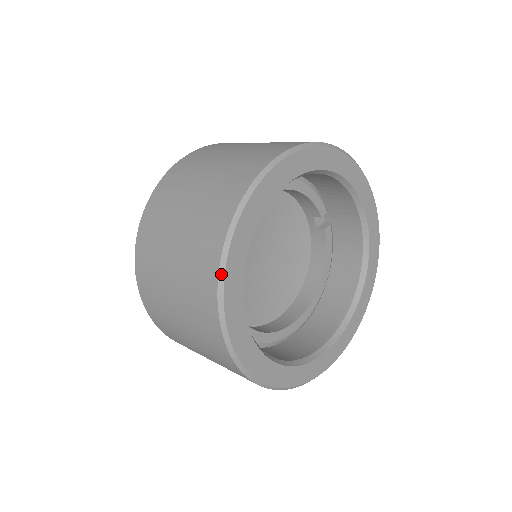
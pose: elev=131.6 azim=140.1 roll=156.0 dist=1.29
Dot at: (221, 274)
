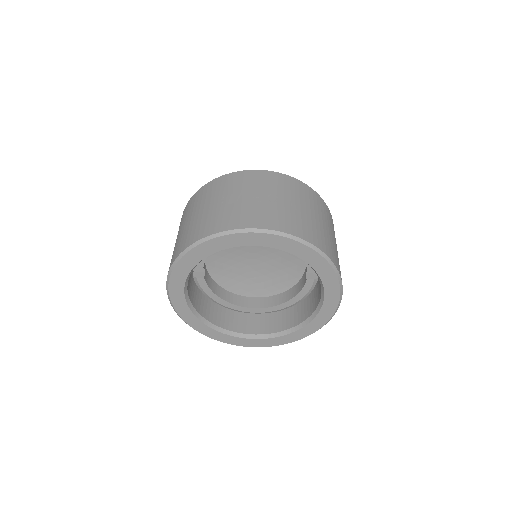
Dot at: (177, 259)
